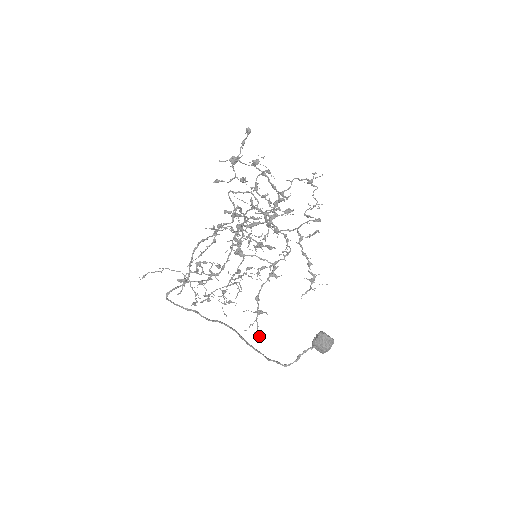
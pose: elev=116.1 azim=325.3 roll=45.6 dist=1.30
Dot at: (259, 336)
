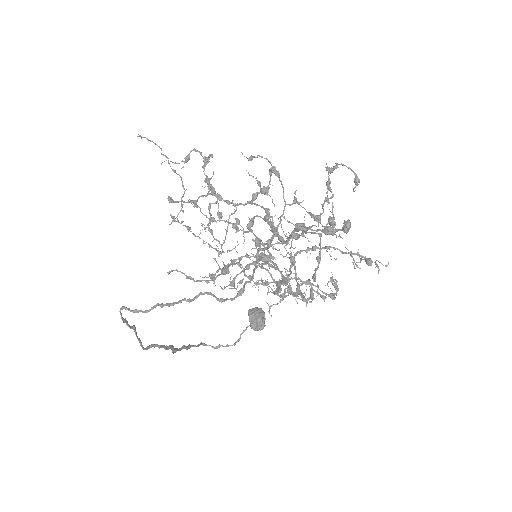
Dot at: occluded
